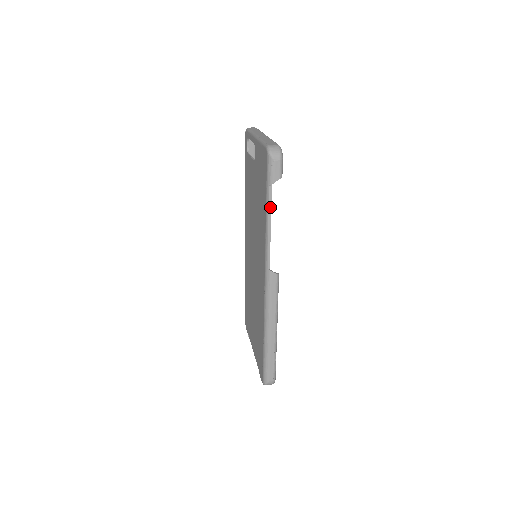
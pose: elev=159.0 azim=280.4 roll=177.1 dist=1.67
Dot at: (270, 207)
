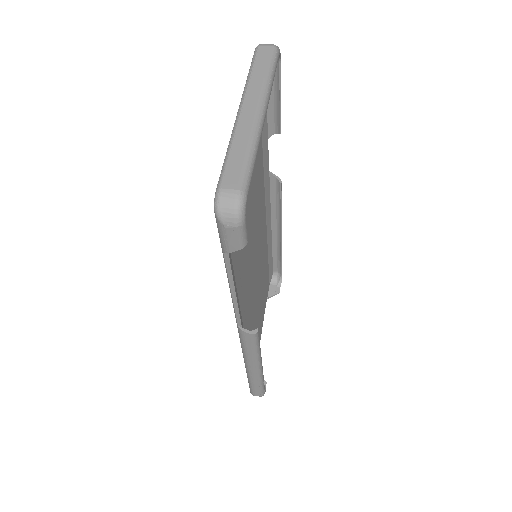
Dot at: (230, 274)
